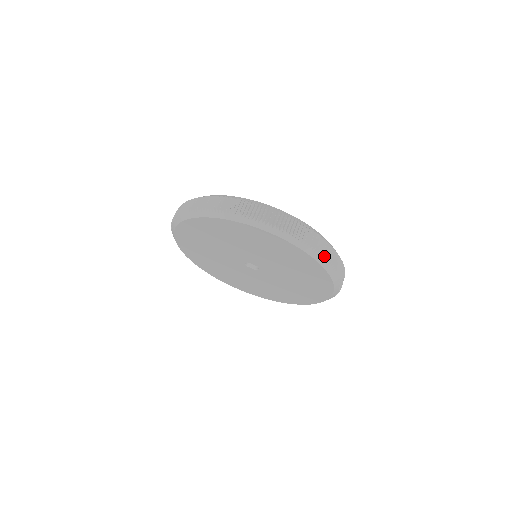
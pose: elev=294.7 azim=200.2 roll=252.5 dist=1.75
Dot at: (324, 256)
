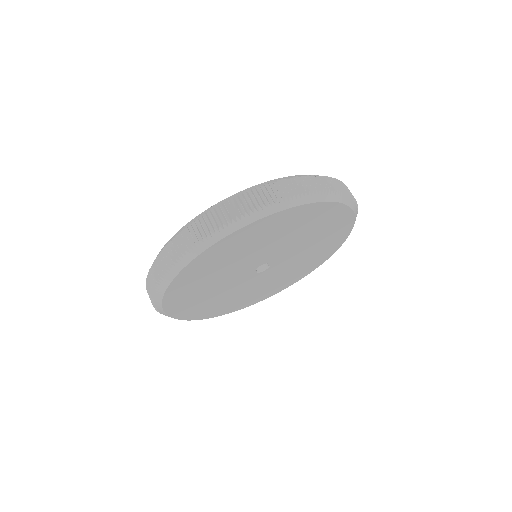
Dot at: occluded
